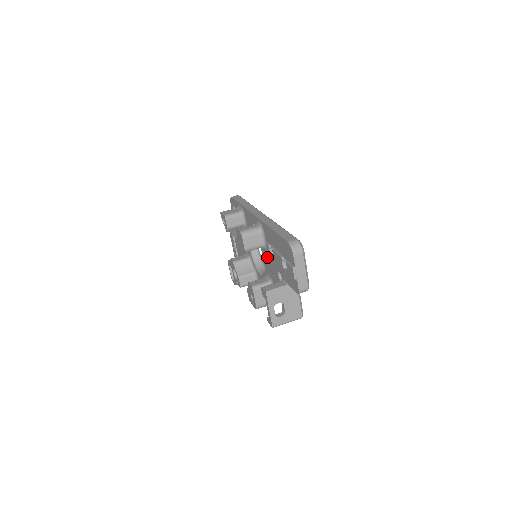
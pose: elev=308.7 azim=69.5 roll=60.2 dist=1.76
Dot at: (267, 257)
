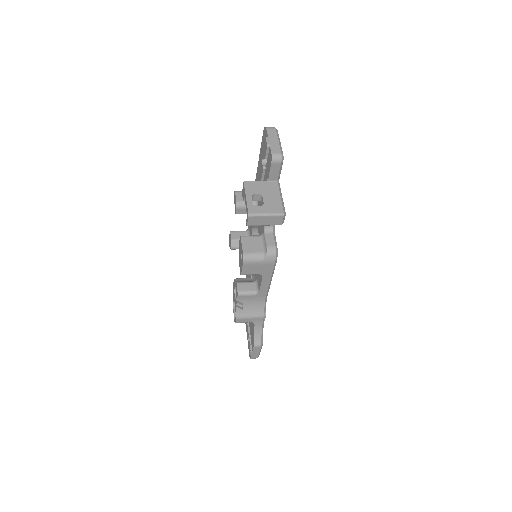
Dot at: occluded
